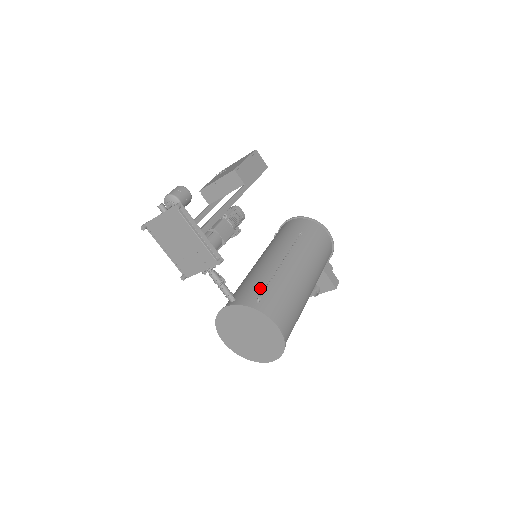
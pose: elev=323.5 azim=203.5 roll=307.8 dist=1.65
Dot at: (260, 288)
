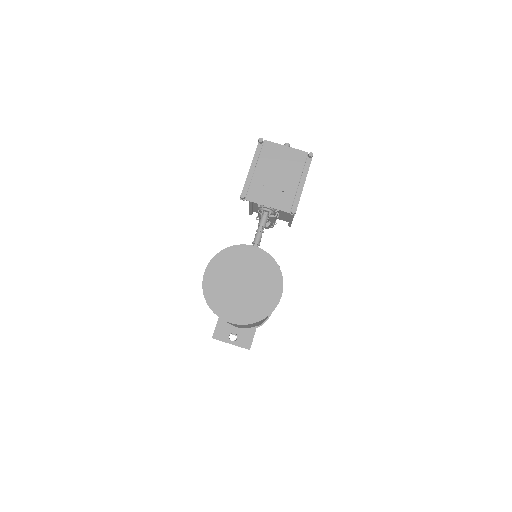
Dot at: occluded
